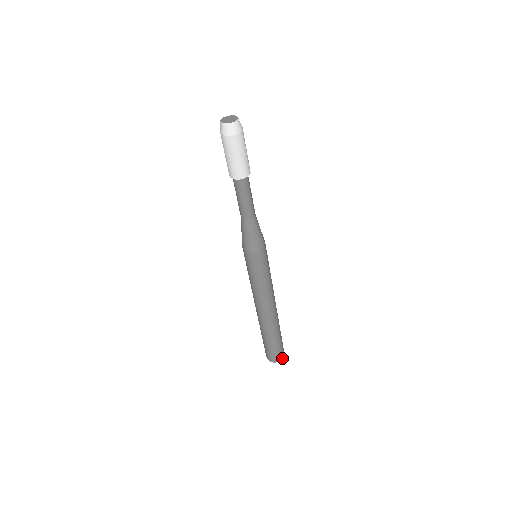
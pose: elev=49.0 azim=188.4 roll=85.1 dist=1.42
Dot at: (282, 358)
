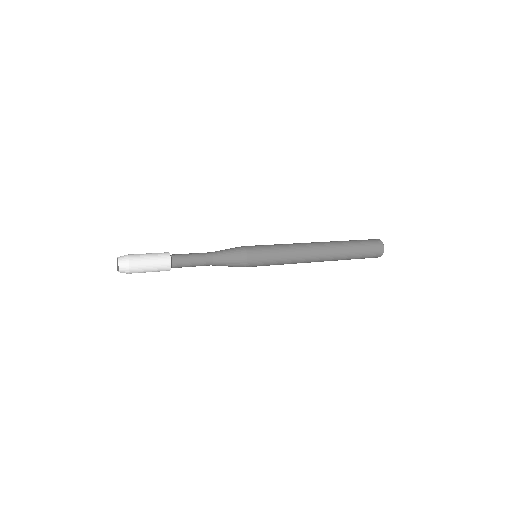
Dot at: occluded
